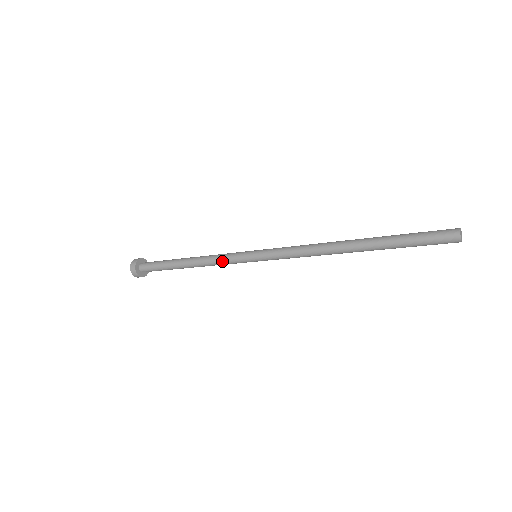
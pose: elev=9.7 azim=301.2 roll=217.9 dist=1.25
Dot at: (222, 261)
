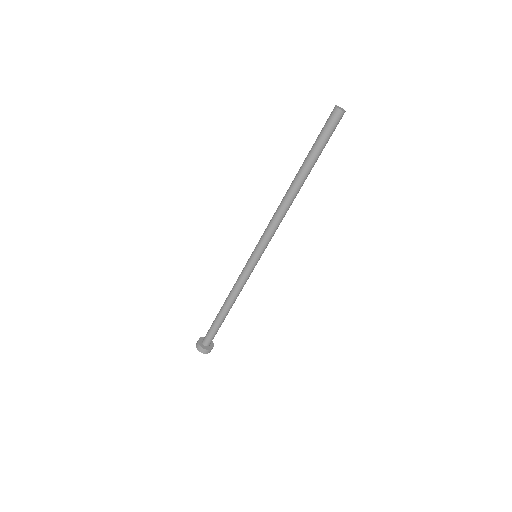
Dot at: (242, 282)
